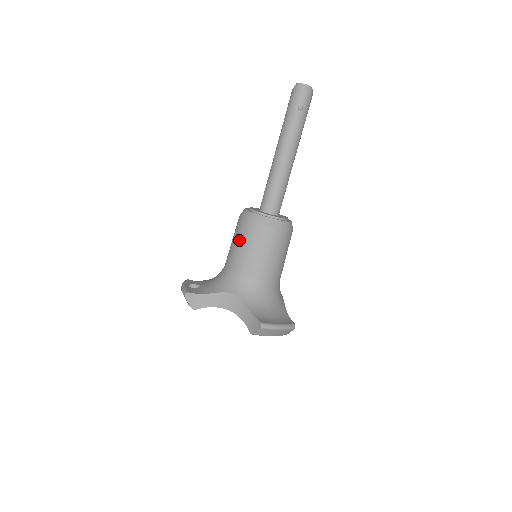
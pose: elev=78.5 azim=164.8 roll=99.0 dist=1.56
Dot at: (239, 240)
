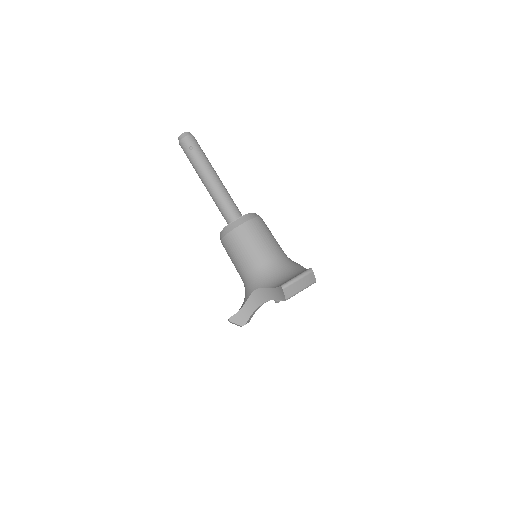
Dot at: (231, 255)
